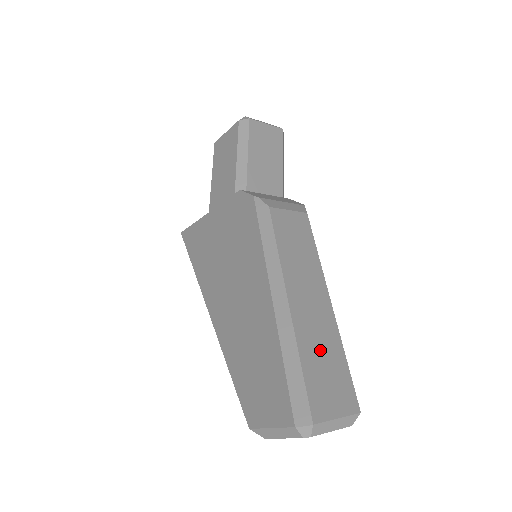
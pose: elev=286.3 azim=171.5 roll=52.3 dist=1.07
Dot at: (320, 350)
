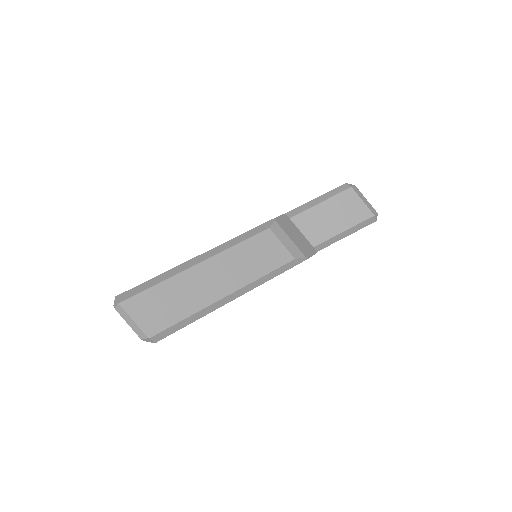
Dot at: (175, 297)
